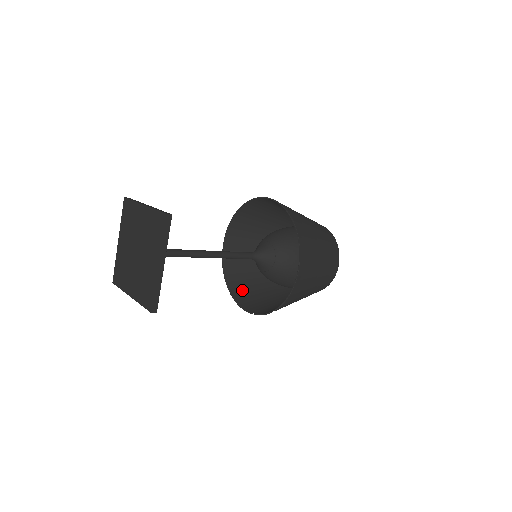
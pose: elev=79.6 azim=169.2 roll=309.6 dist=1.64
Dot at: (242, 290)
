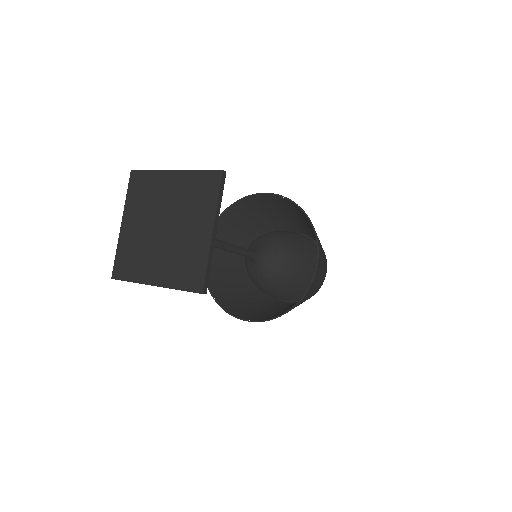
Dot at: (230, 303)
